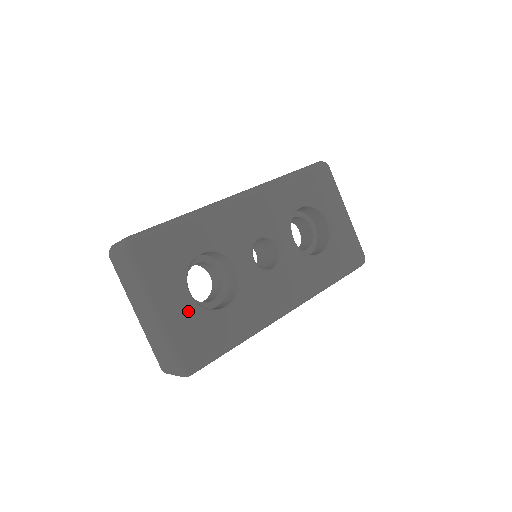
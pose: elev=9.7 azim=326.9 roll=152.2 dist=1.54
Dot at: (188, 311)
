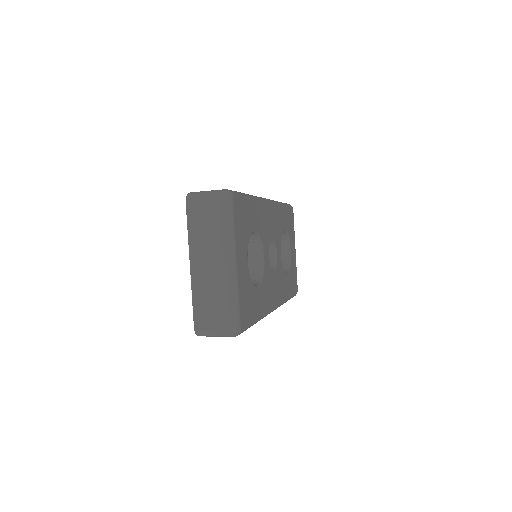
Dot at: (246, 276)
